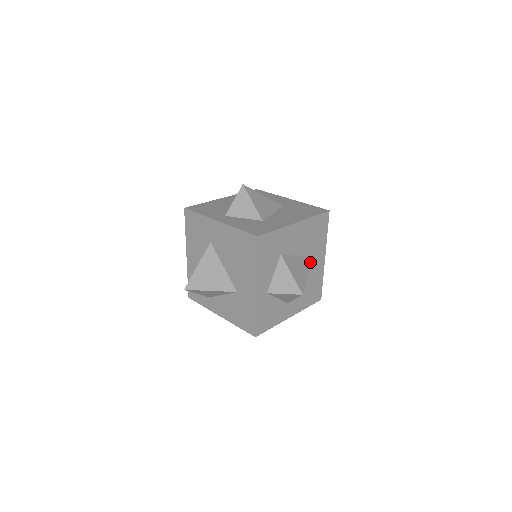
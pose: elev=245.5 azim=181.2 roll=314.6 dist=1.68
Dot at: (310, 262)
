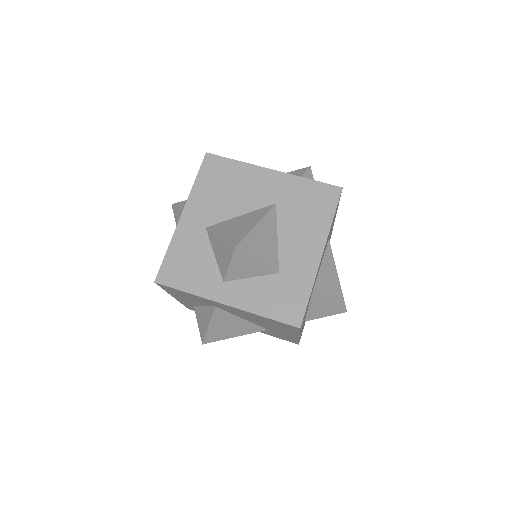
Dot at: (331, 250)
